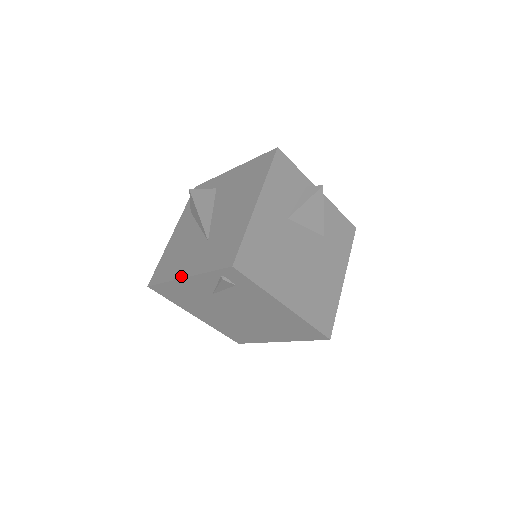
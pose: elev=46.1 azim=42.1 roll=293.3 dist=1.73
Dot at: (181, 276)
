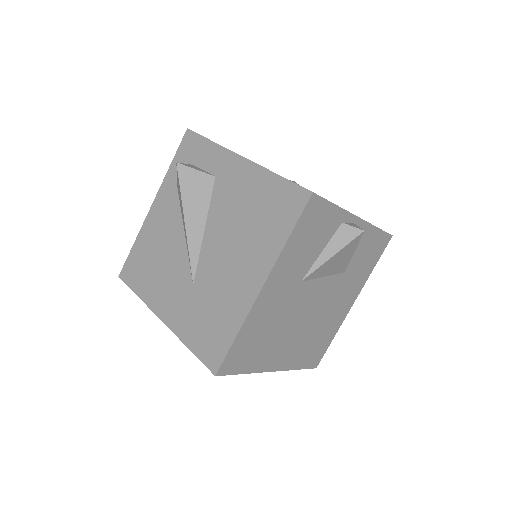
Dot at: (157, 312)
